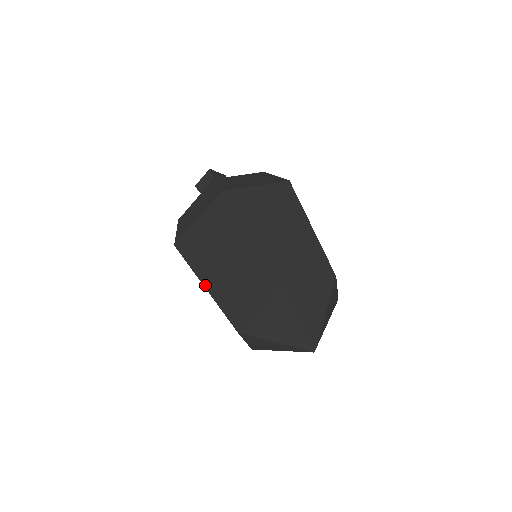
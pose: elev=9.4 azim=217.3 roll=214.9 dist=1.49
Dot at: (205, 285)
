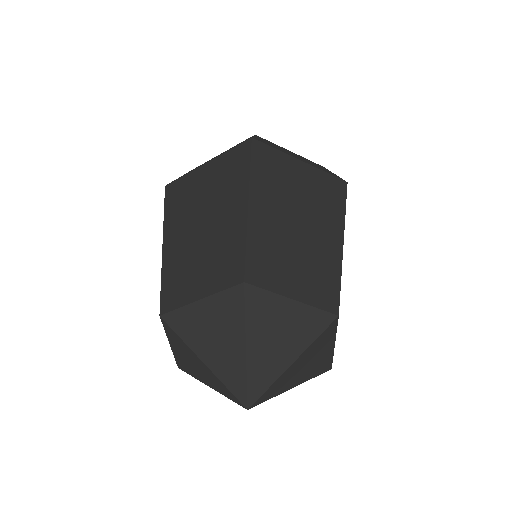
Dot at: (164, 241)
